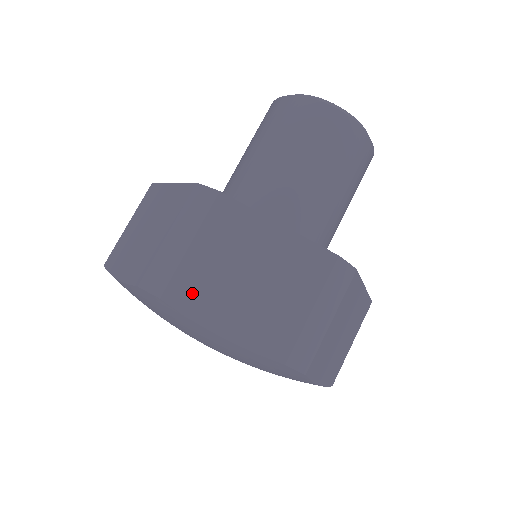
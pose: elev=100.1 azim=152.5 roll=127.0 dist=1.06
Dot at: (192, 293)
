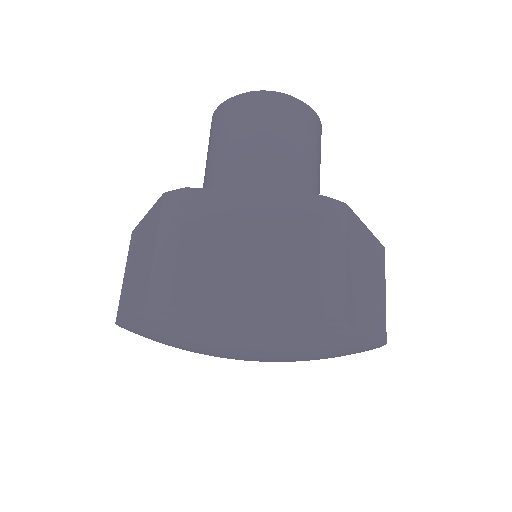
Dot at: (198, 287)
